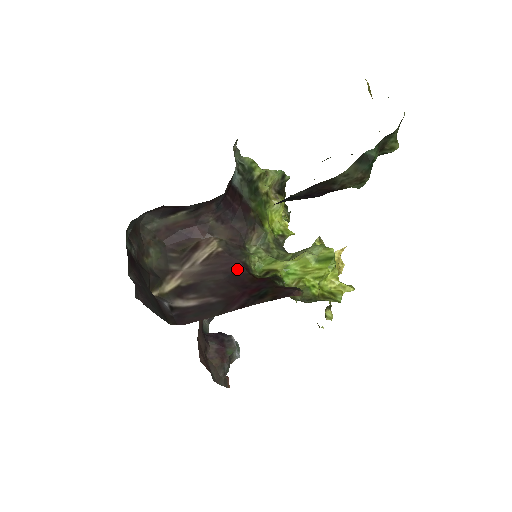
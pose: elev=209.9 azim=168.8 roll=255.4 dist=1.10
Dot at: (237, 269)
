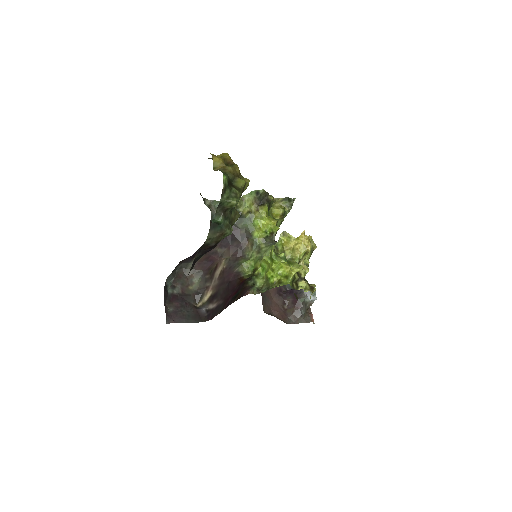
Dot at: (232, 278)
